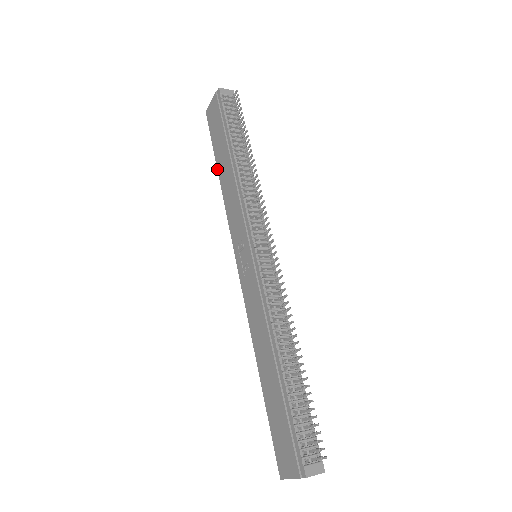
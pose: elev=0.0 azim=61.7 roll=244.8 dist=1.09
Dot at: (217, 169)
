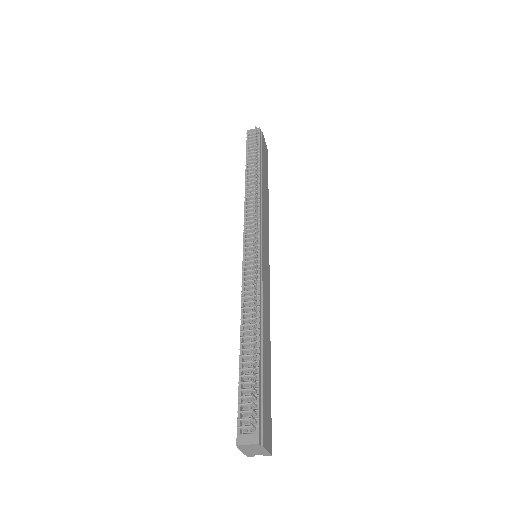
Dot at: occluded
